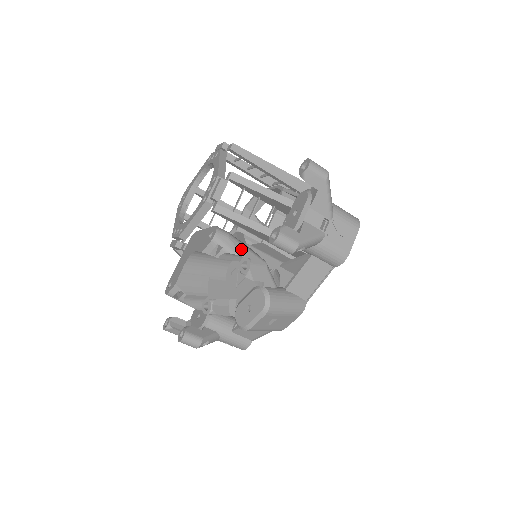
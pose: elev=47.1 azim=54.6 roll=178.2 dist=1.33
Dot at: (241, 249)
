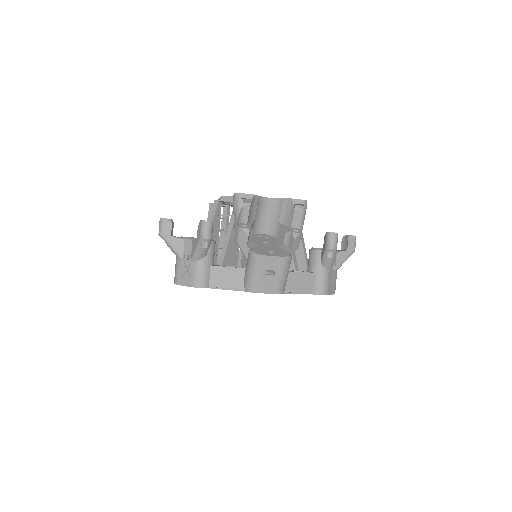
Dot at: occluded
